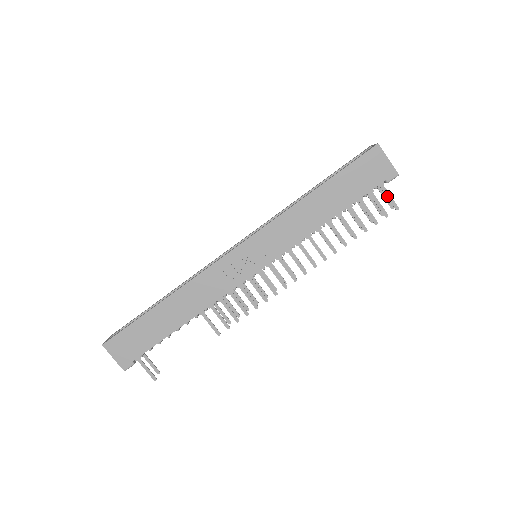
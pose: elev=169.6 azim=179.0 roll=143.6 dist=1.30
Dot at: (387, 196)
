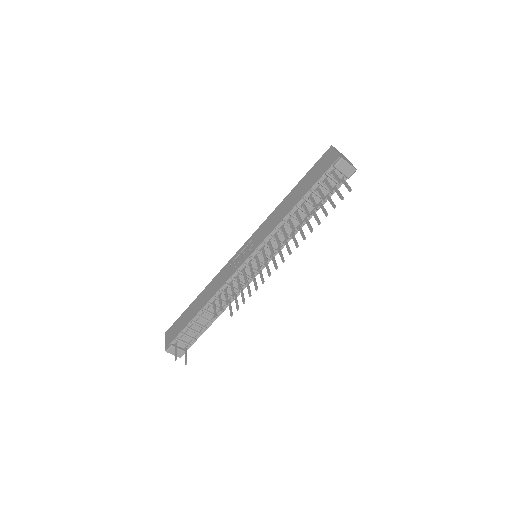
Dot at: (335, 177)
